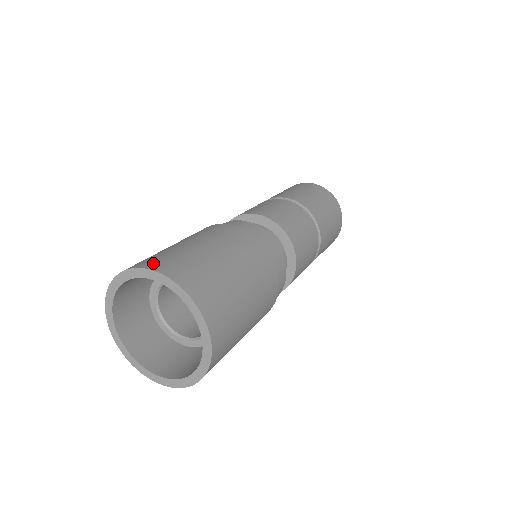
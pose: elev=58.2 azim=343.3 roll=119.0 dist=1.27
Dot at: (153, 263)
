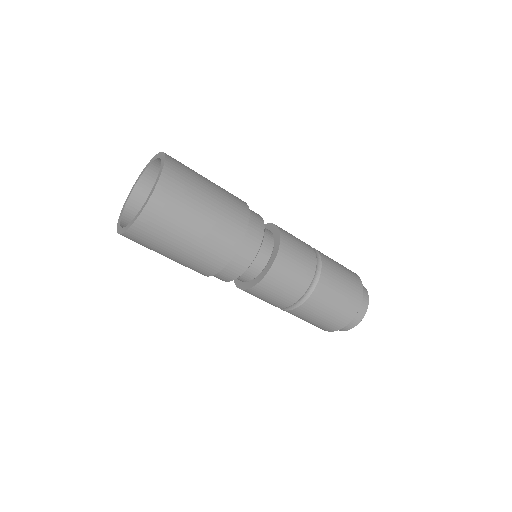
Dot at: occluded
